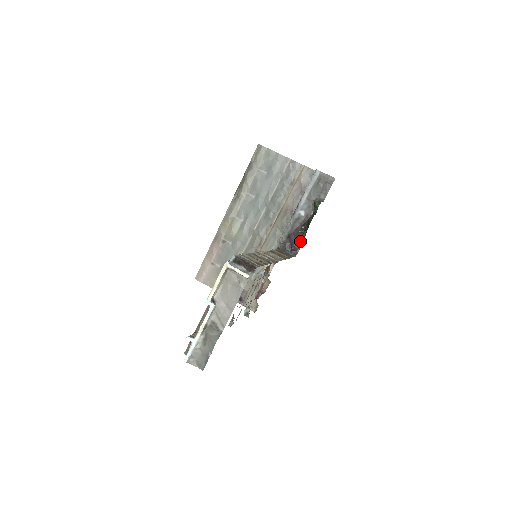
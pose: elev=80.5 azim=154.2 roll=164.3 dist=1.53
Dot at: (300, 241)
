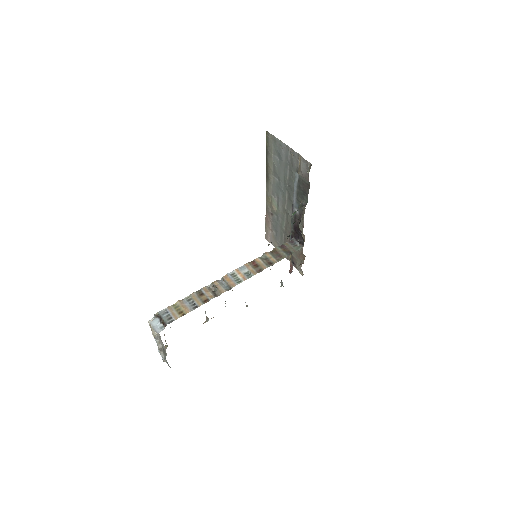
Dot at: (301, 236)
